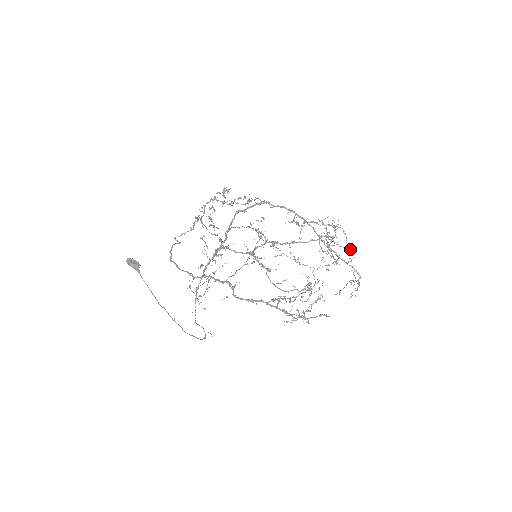
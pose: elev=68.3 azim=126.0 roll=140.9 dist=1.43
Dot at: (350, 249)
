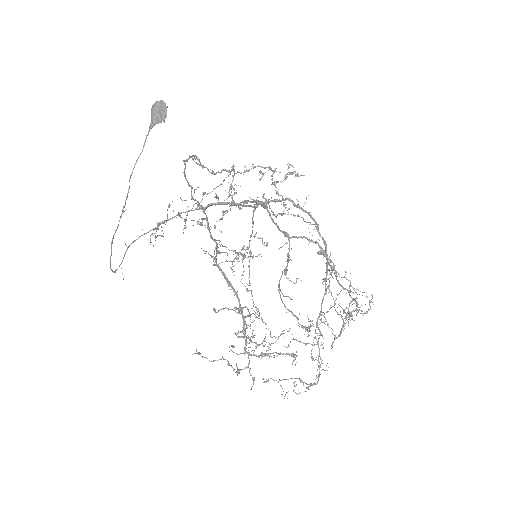
Dot at: occluded
